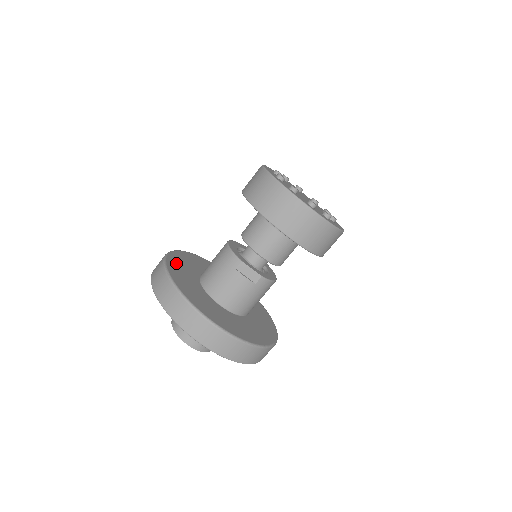
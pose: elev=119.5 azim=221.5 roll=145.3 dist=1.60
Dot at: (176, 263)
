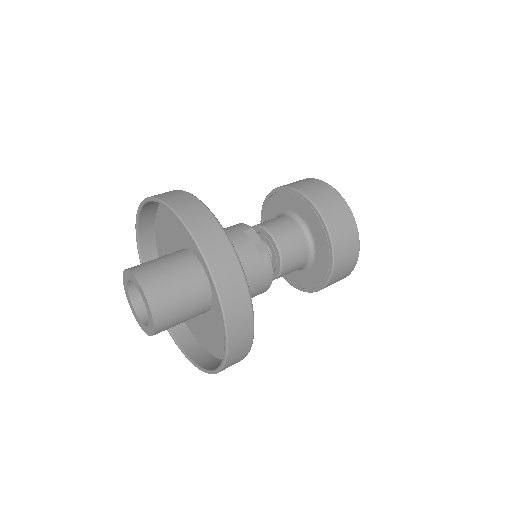
Dot at: occluded
